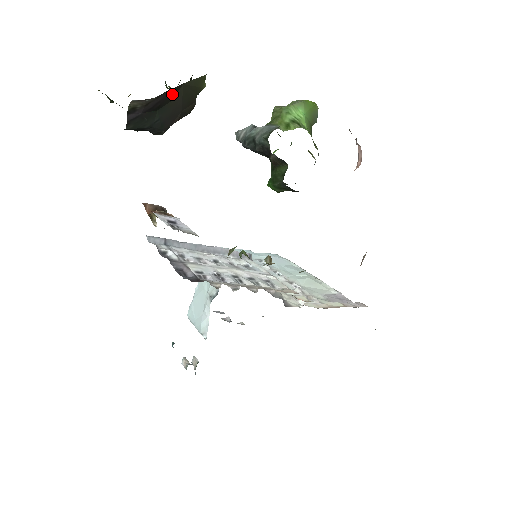
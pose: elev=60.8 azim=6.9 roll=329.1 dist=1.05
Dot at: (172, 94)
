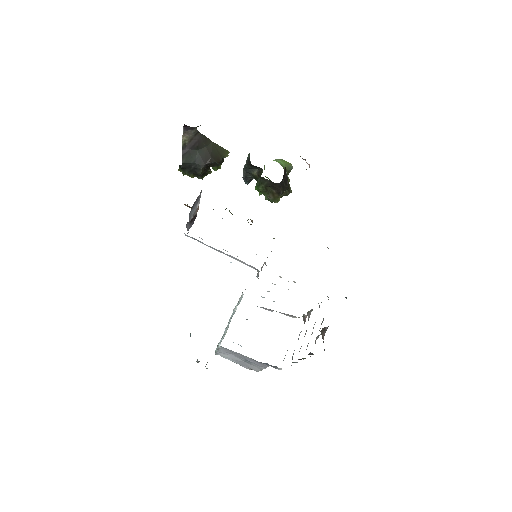
Dot at: (204, 141)
